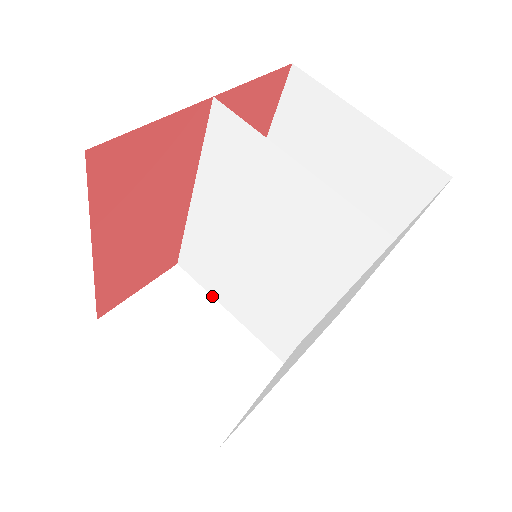
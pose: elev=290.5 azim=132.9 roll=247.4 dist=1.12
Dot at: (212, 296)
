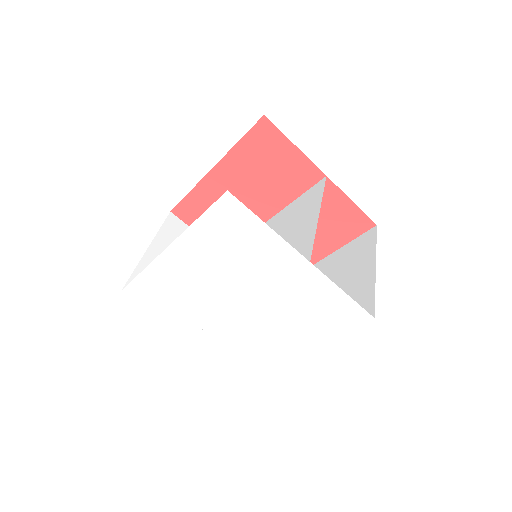
Dot at: occluded
